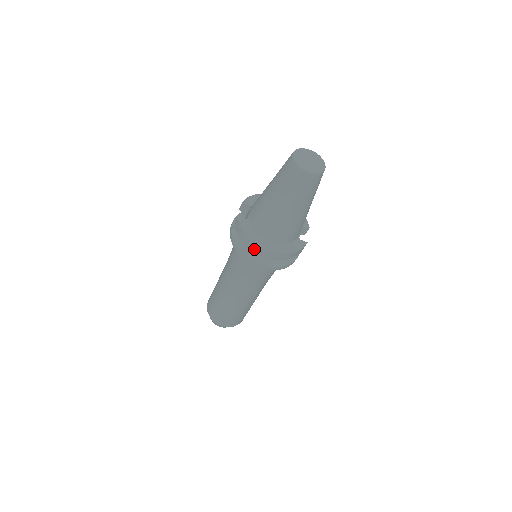
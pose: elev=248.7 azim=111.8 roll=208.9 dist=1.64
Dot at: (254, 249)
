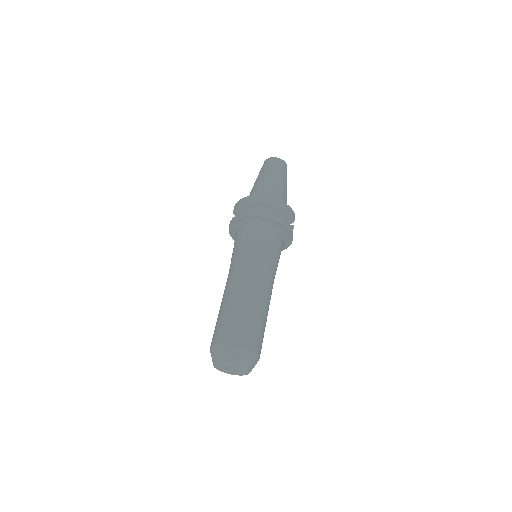
Dot at: (253, 201)
